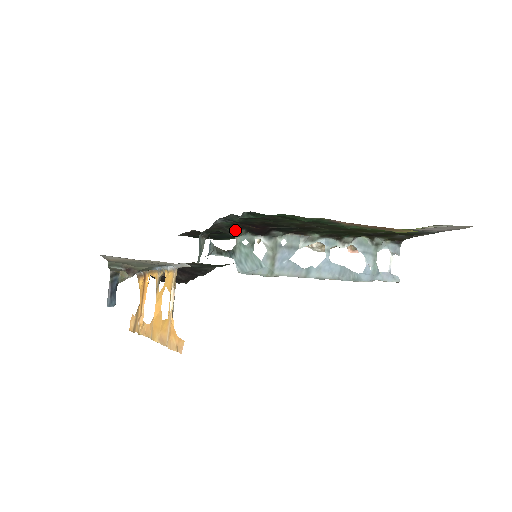
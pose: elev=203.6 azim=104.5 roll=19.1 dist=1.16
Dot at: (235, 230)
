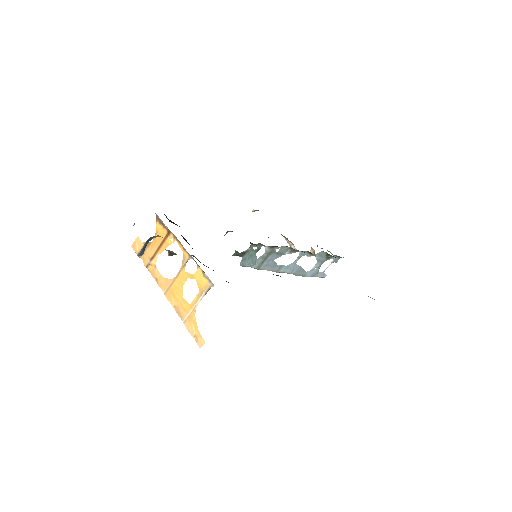
Dot at: occluded
